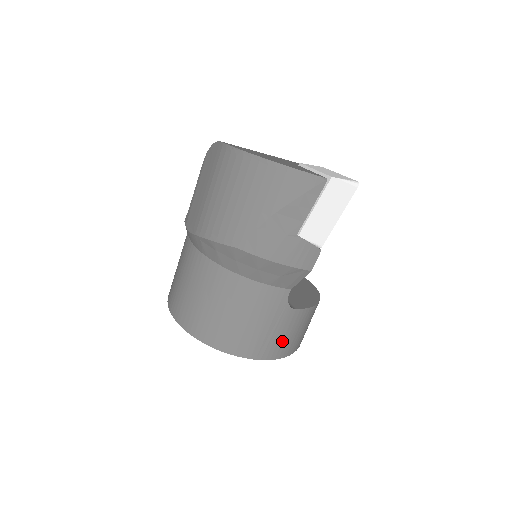
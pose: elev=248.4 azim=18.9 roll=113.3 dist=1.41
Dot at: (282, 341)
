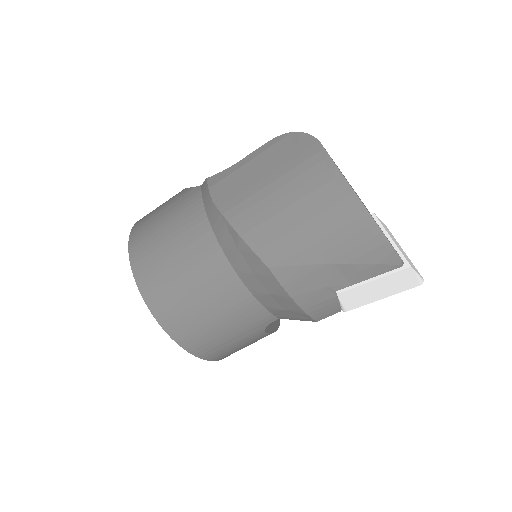
Dot at: (232, 350)
